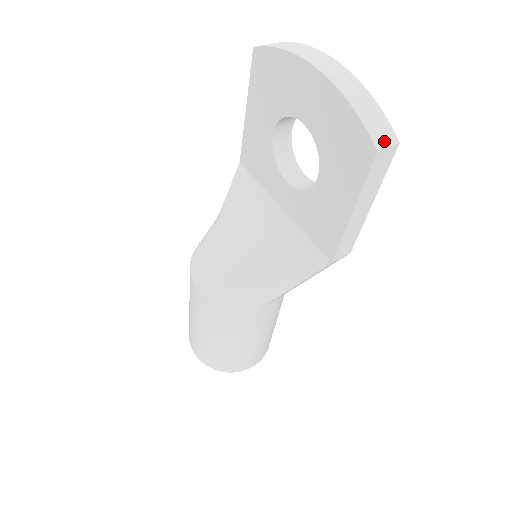
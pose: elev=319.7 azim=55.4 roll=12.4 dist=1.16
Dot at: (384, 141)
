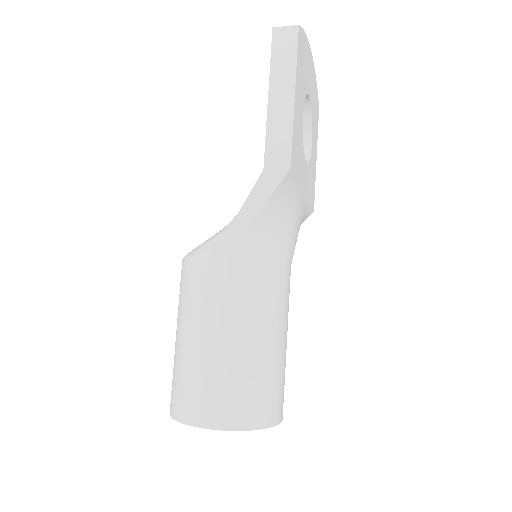
Dot at: (285, 27)
